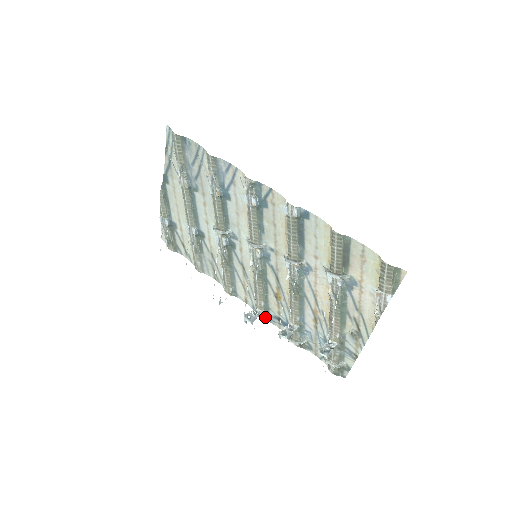
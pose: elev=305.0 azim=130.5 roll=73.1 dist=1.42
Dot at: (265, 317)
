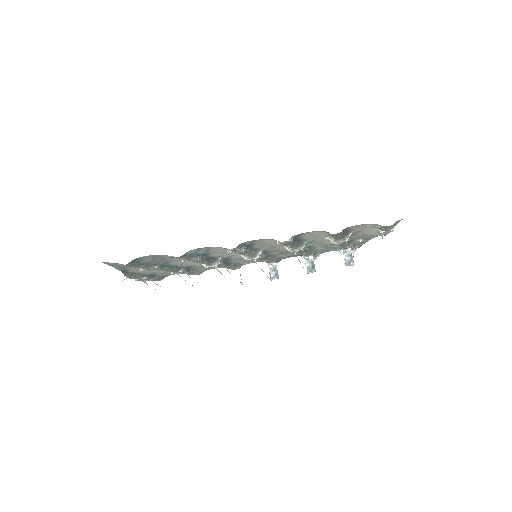
Dot at: (278, 261)
